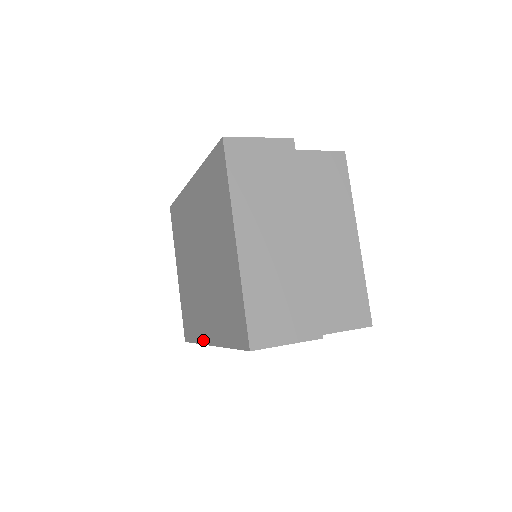
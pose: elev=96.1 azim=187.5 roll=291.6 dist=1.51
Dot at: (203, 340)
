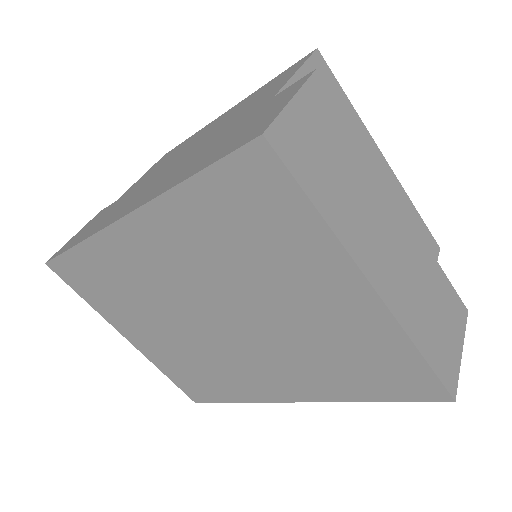
Dot at: (265, 399)
